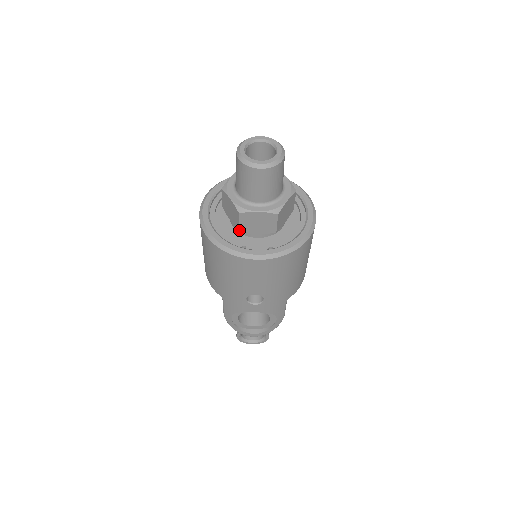
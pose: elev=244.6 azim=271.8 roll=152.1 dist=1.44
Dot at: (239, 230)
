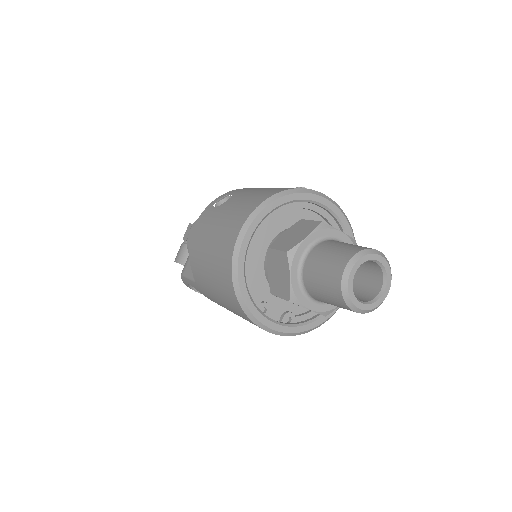
Dot at: (272, 294)
